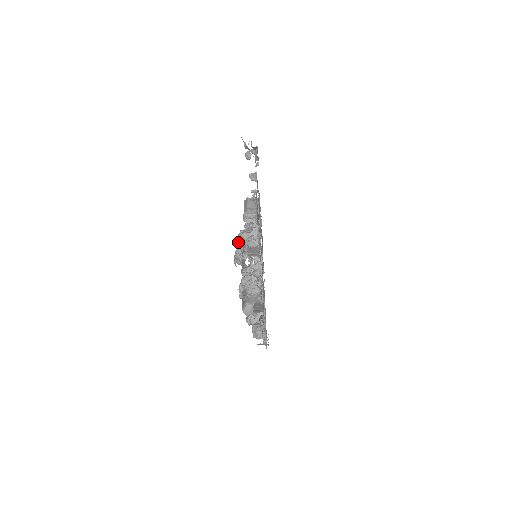
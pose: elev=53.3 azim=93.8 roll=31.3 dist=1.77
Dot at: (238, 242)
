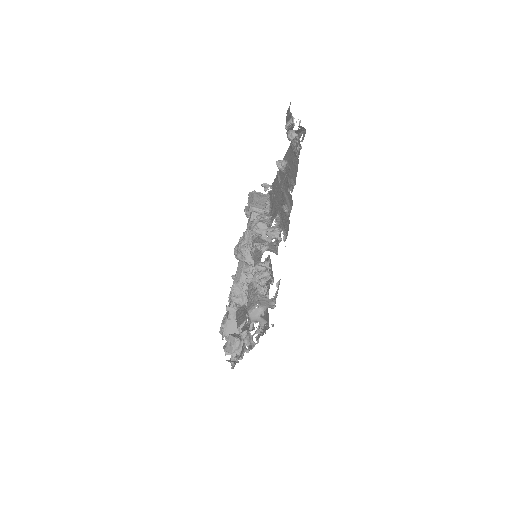
Dot at: (247, 232)
